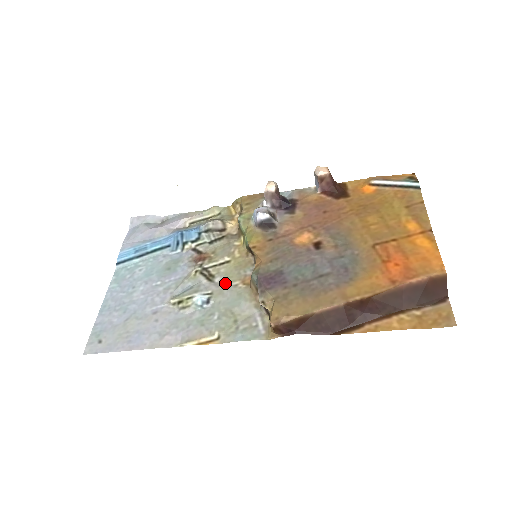
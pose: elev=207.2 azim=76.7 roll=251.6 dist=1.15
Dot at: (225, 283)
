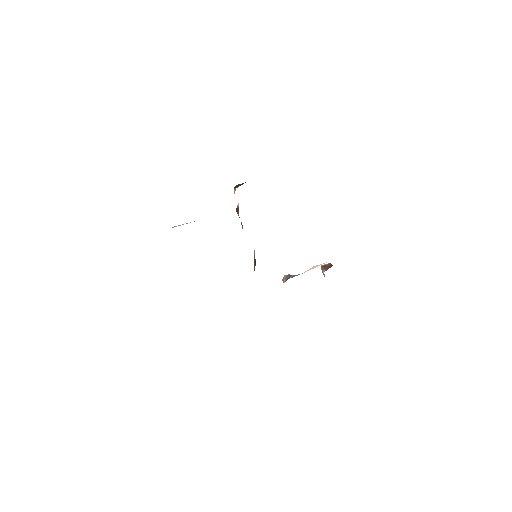
Dot at: occluded
